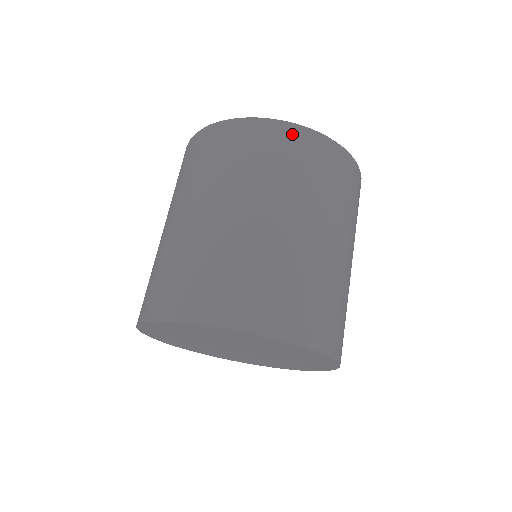
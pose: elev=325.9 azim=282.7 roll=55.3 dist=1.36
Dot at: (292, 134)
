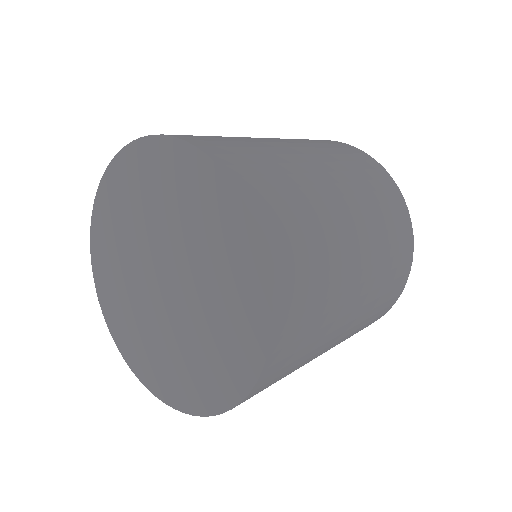
Dot at: (348, 147)
